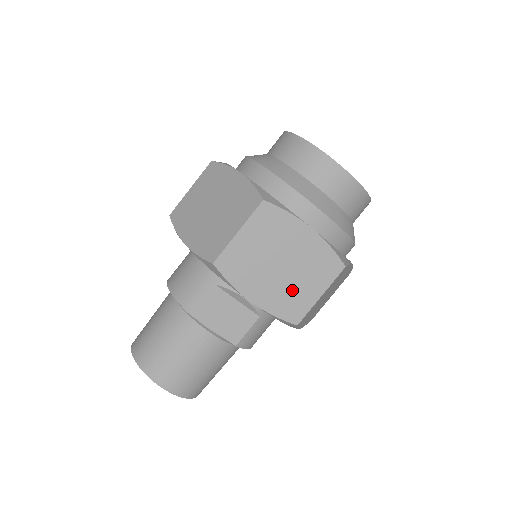
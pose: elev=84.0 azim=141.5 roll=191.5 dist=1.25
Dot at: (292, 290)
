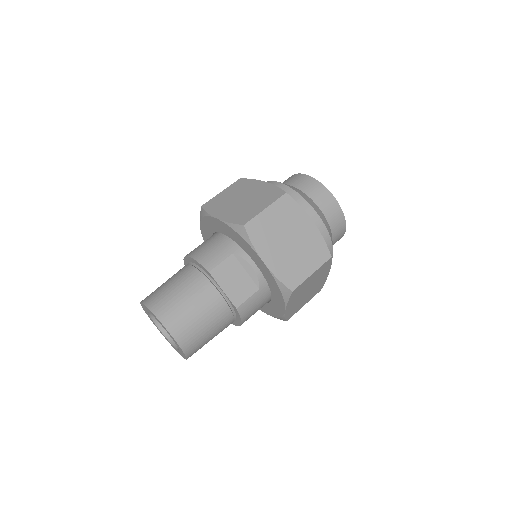
Dot at: (293, 263)
